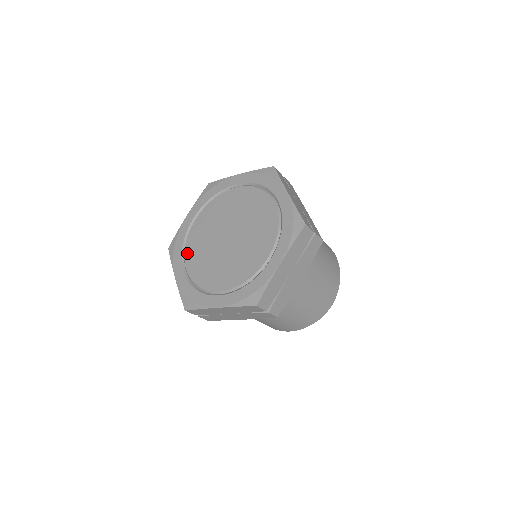
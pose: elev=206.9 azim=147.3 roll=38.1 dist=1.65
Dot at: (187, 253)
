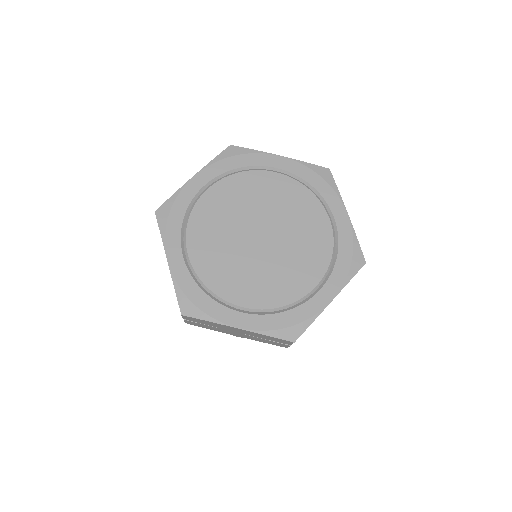
Dot at: (191, 233)
